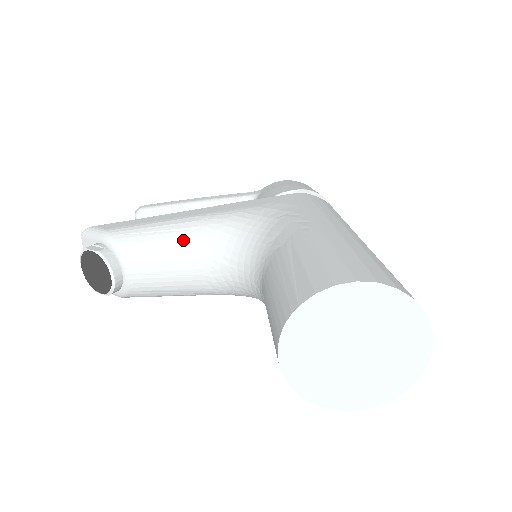
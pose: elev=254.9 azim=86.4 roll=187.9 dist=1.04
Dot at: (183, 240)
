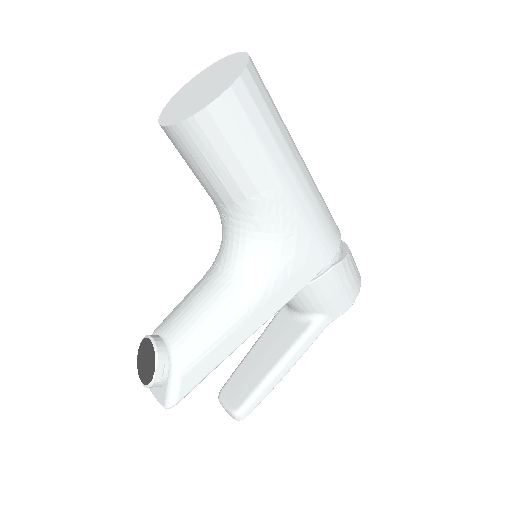
Dot at: occluded
